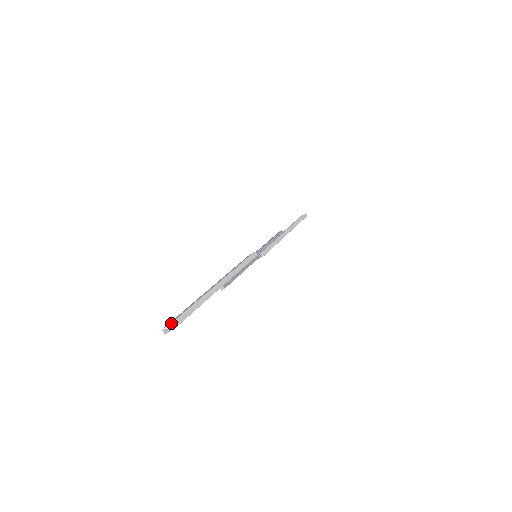
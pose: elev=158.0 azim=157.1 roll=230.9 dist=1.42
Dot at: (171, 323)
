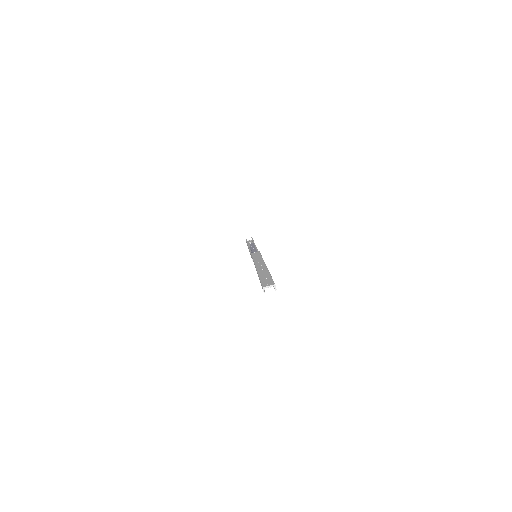
Dot at: occluded
